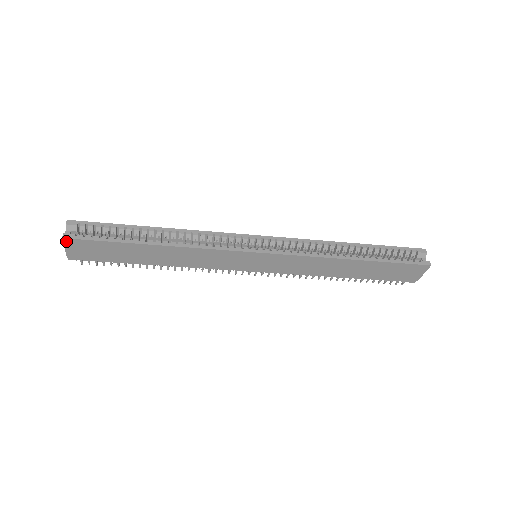
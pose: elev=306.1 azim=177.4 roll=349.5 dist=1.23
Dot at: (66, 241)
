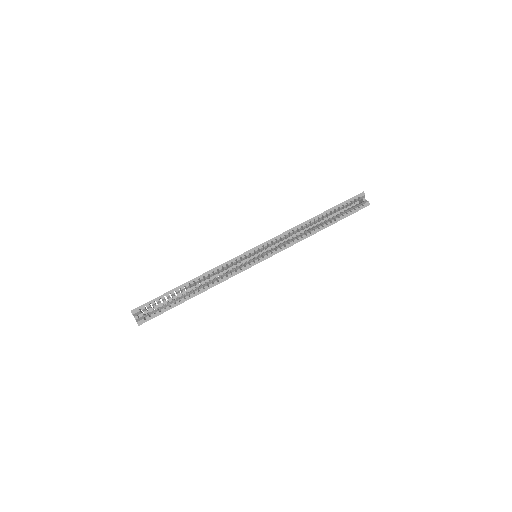
Dot at: occluded
